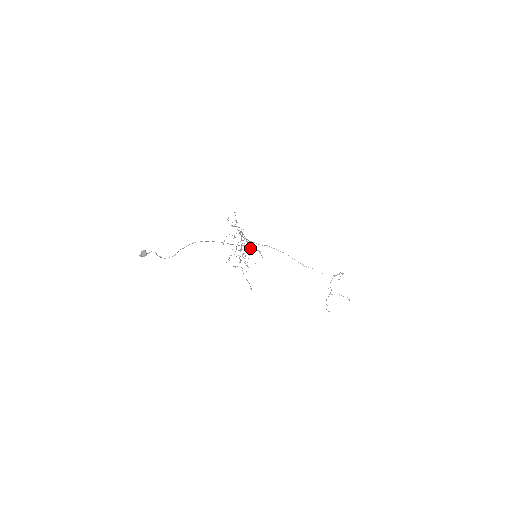
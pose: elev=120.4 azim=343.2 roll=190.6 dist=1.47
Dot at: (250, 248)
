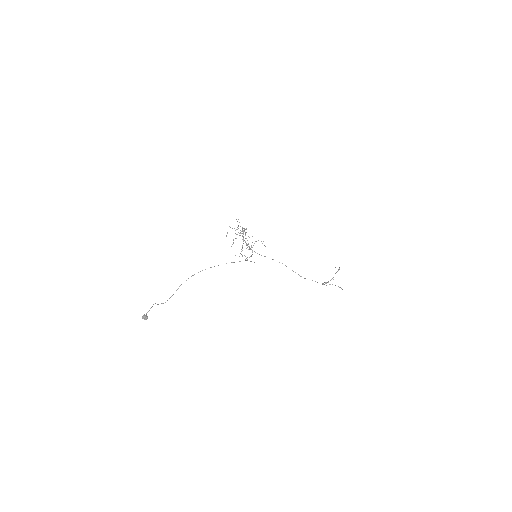
Dot at: occluded
